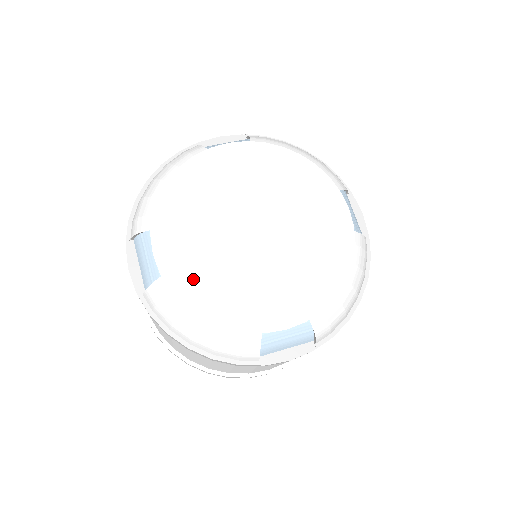
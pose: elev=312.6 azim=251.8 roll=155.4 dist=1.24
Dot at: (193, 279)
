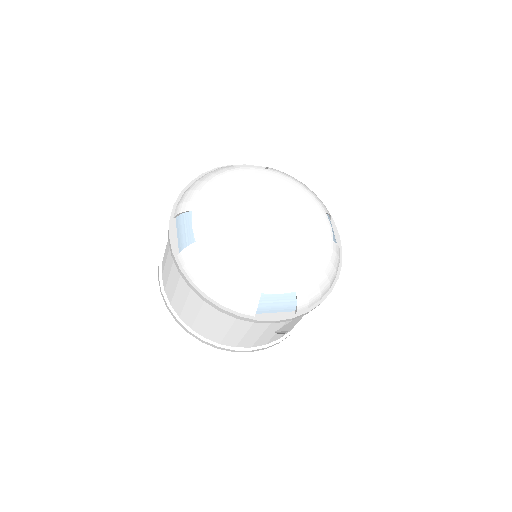
Dot at: (218, 247)
